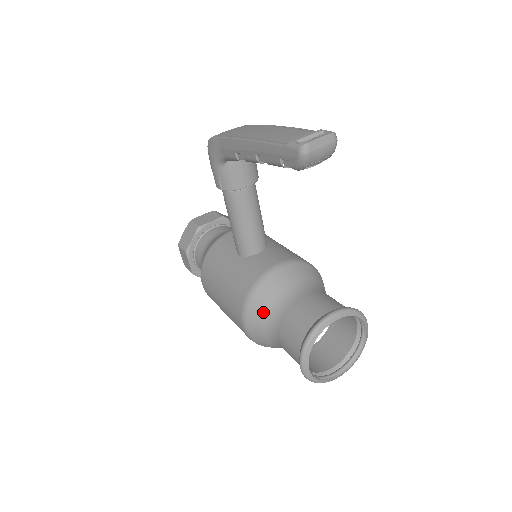
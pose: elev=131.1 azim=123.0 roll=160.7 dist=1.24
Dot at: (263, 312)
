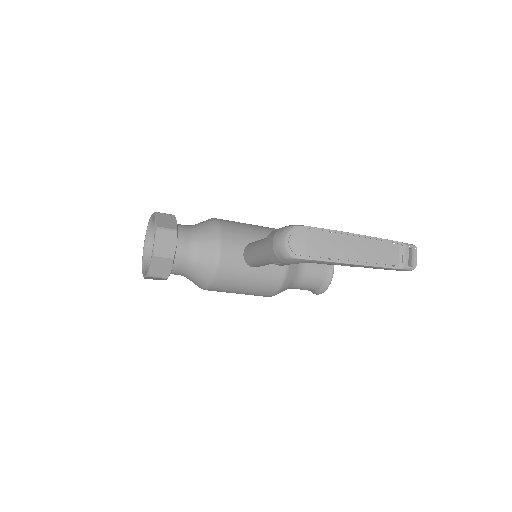
Dot at: occluded
